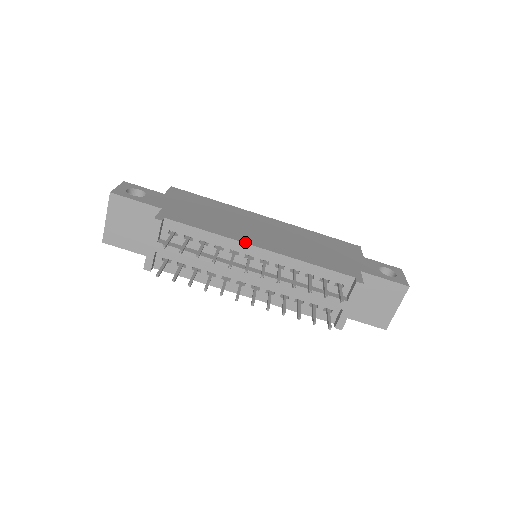
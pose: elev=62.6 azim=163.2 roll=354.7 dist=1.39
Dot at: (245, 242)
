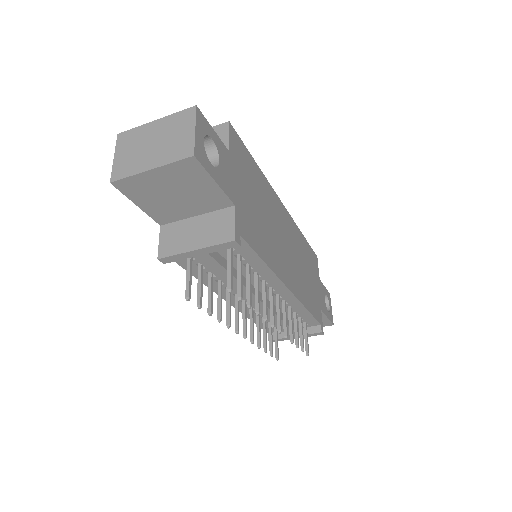
Dot at: (283, 280)
